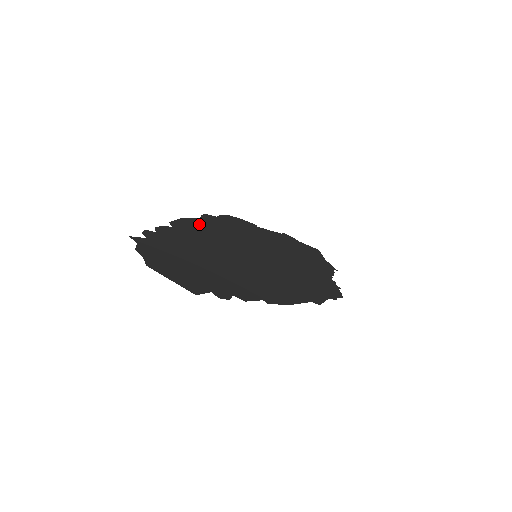
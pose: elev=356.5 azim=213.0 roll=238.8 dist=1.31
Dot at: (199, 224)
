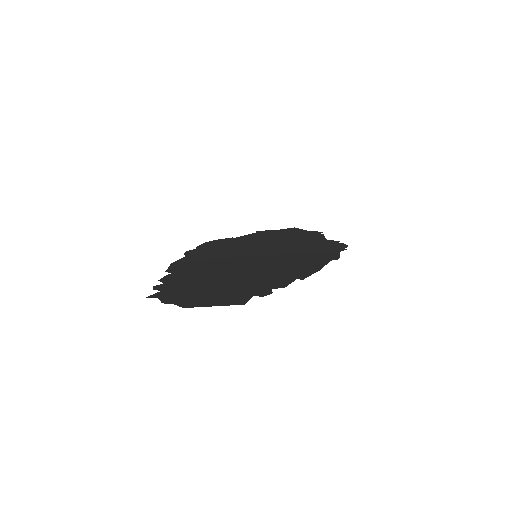
Dot at: (189, 260)
